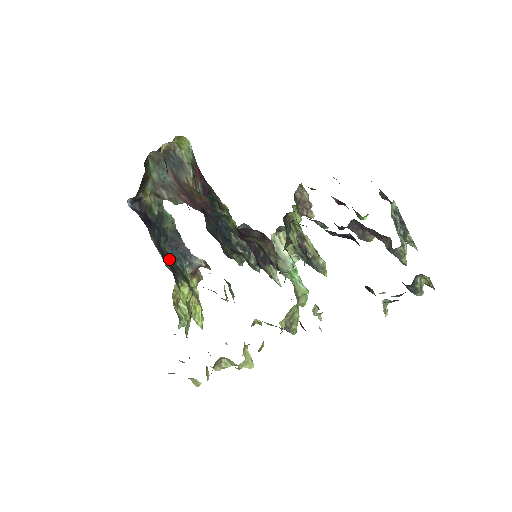
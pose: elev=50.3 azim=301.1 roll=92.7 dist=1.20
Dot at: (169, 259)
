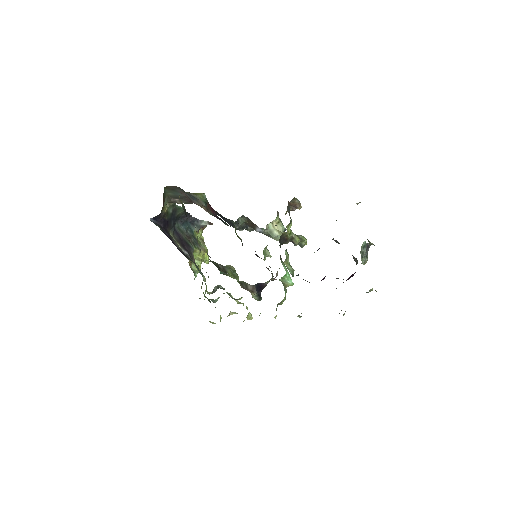
Dot at: (183, 236)
